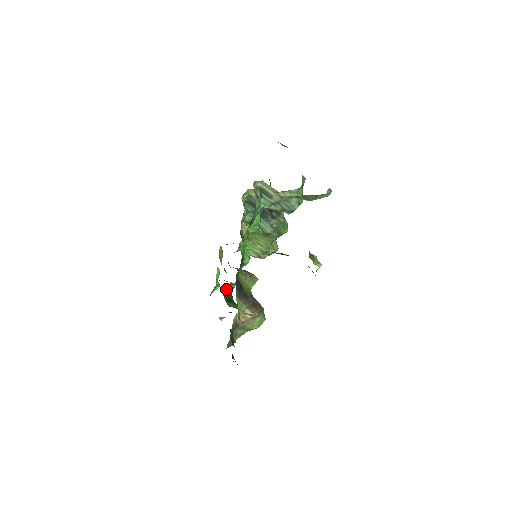
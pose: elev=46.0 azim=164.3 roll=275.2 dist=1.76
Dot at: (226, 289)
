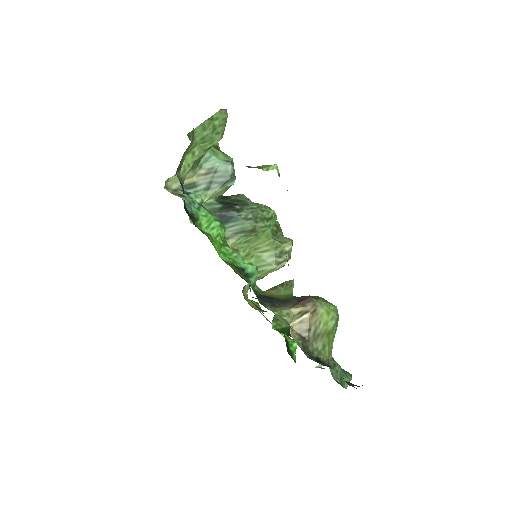
Dot at: (278, 325)
